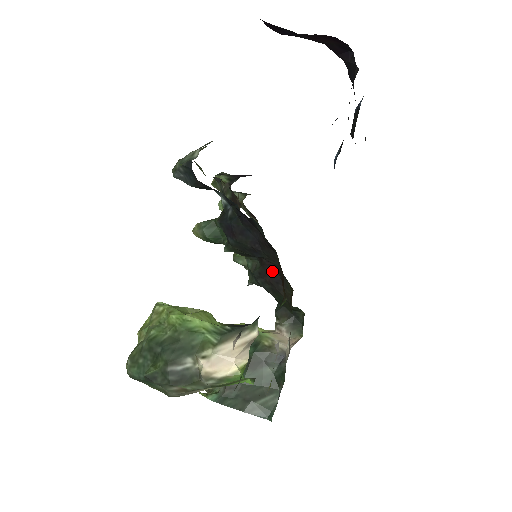
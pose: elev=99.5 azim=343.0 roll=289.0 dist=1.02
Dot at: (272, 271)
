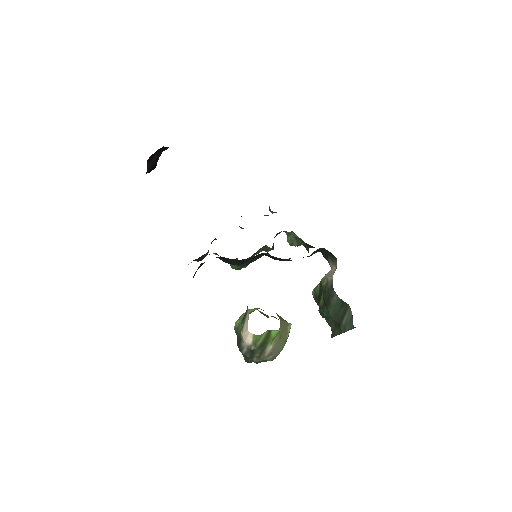
Dot at: (267, 255)
